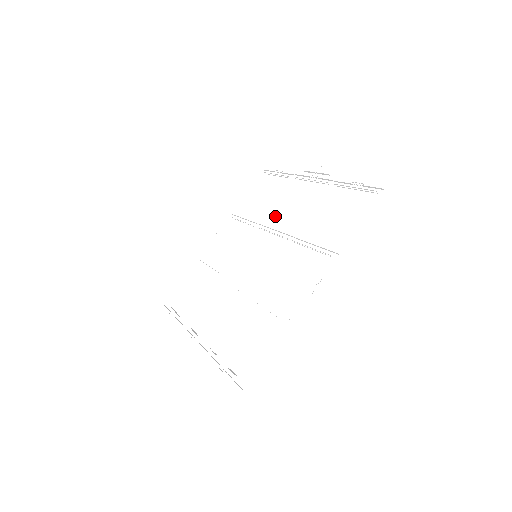
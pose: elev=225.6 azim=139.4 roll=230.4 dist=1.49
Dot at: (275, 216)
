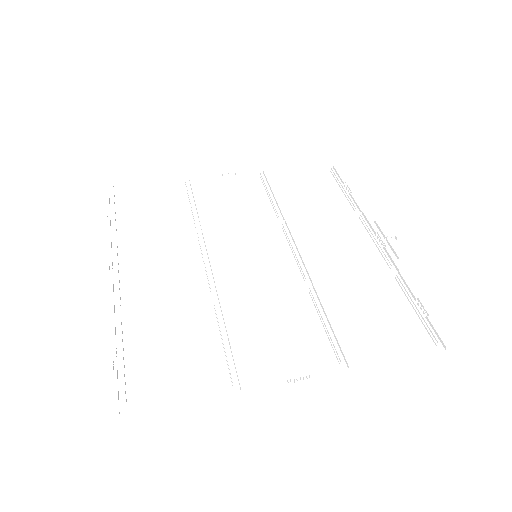
Dot at: (309, 233)
